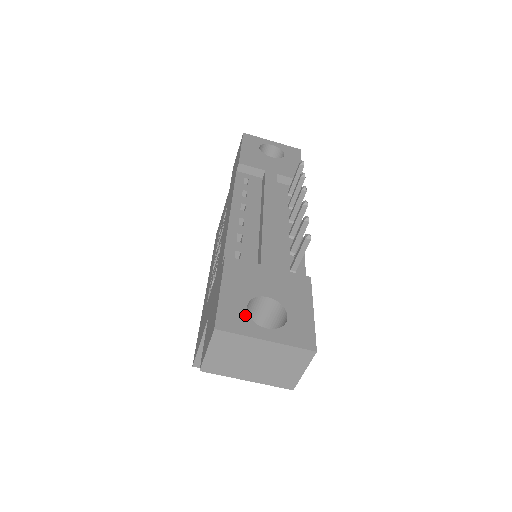
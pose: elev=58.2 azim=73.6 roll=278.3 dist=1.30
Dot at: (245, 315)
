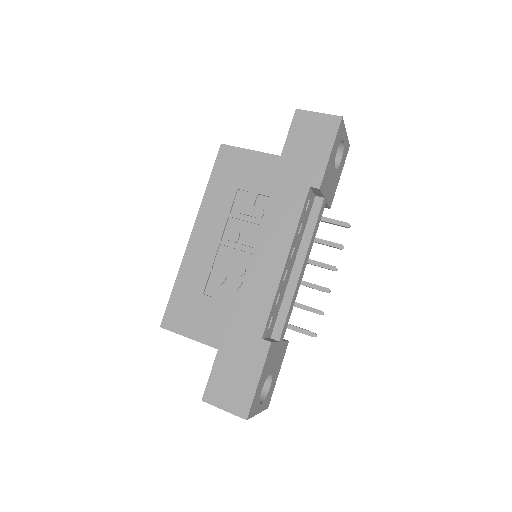
Dot at: (259, 399)
